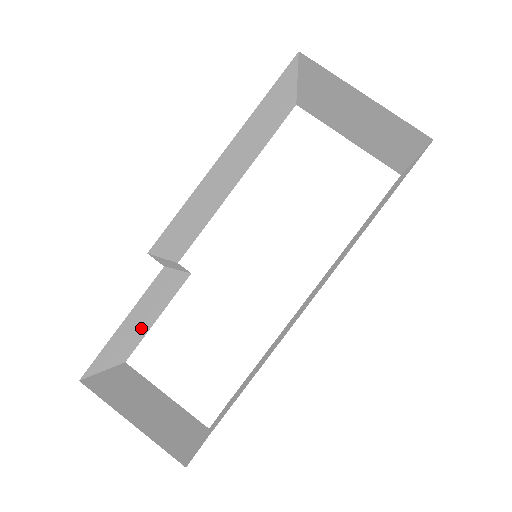
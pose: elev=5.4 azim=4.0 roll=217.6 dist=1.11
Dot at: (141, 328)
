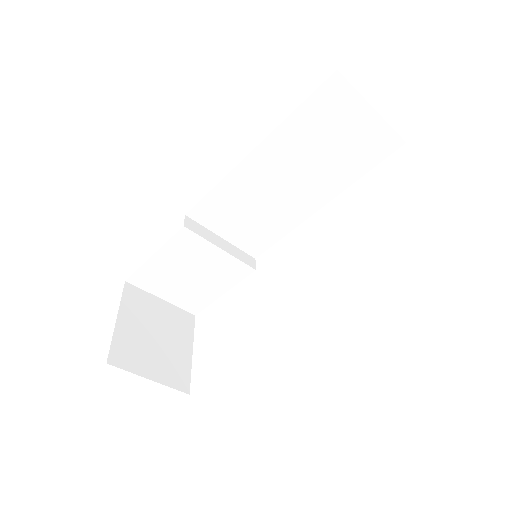
Dot at: (197, 286)
